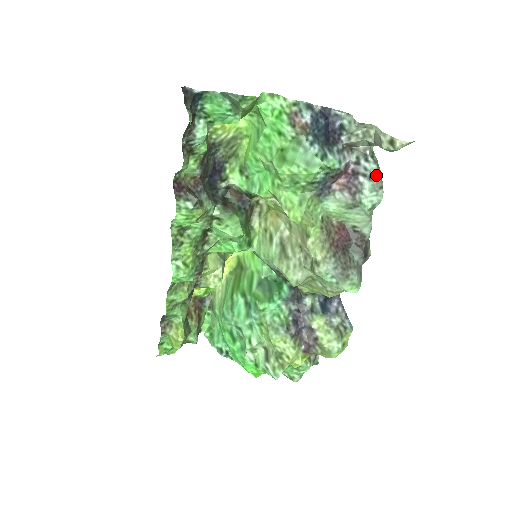
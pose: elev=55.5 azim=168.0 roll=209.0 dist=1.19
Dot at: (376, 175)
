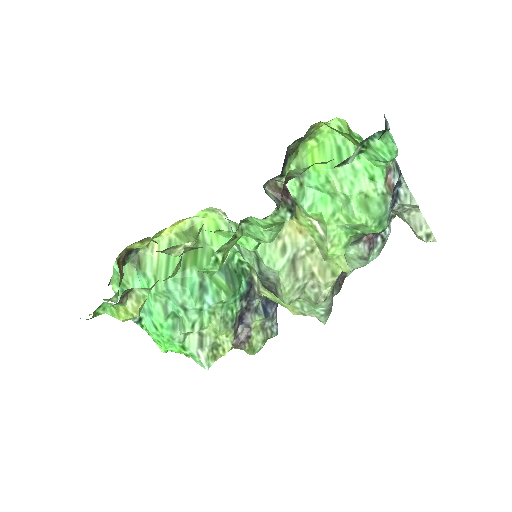
Dot at: (386, 240)
